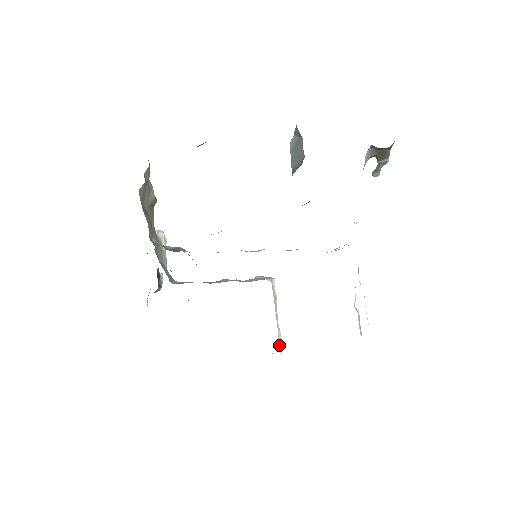
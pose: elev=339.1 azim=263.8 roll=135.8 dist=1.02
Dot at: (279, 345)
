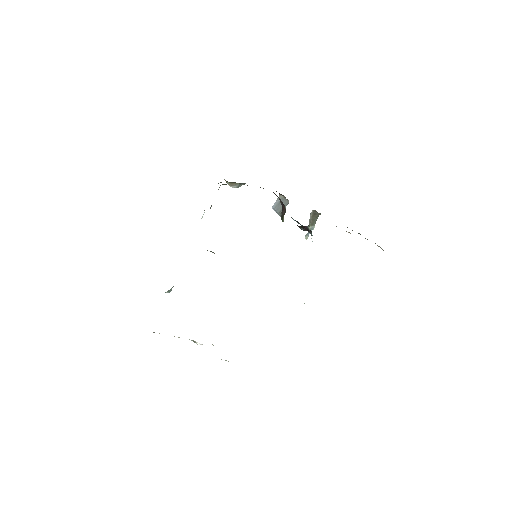
Dot at: occluded
